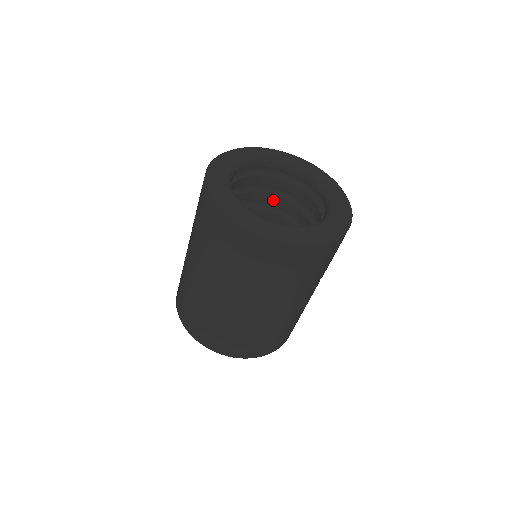
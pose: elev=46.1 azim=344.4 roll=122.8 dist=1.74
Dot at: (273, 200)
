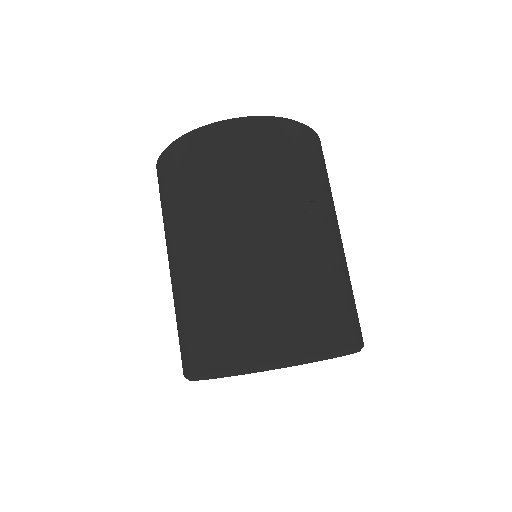
Dot at: occluded
